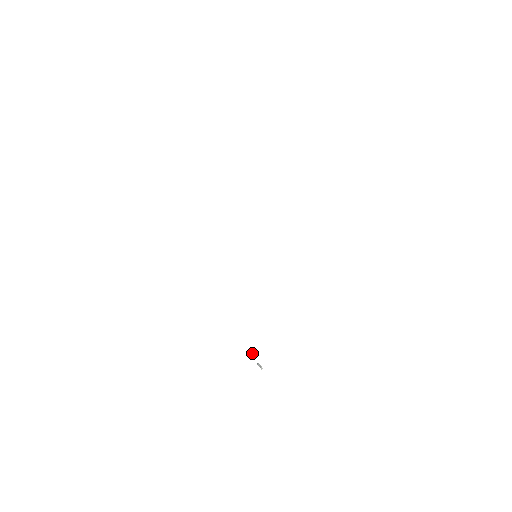
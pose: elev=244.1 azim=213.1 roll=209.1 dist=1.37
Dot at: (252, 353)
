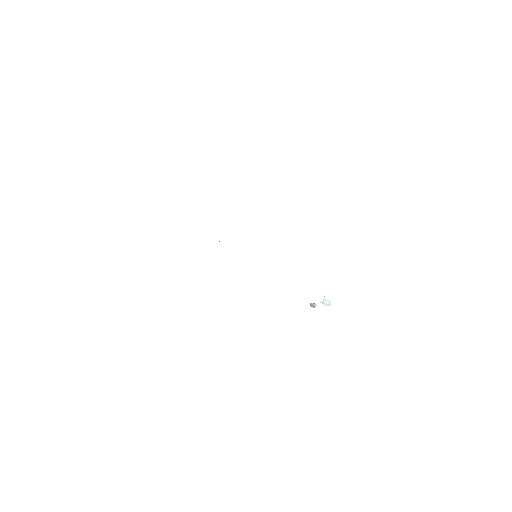
Dot at: (314, 304)
